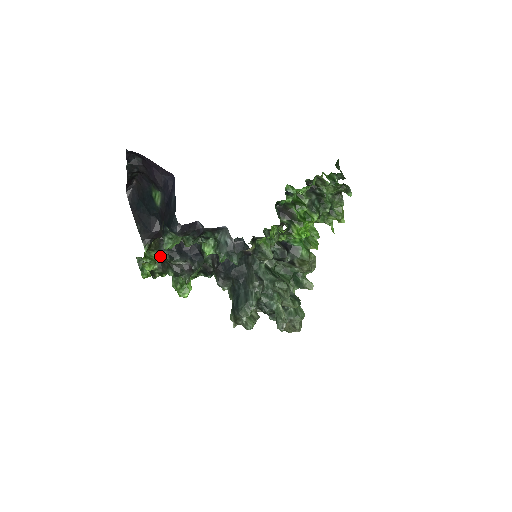
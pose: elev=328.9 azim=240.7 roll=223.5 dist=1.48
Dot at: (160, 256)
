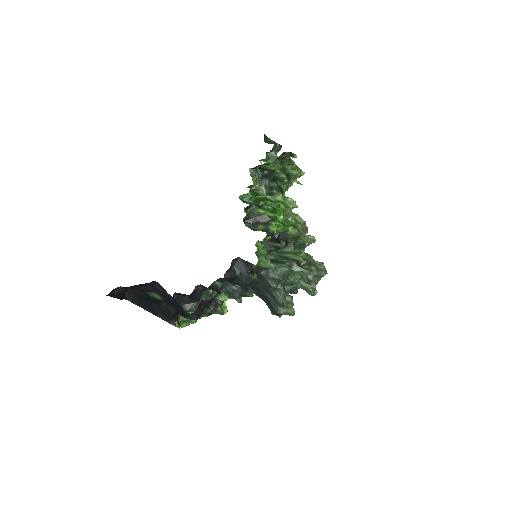
Dot at: occluded
